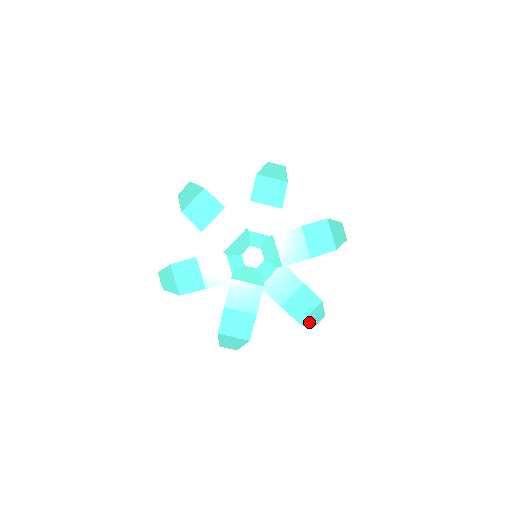
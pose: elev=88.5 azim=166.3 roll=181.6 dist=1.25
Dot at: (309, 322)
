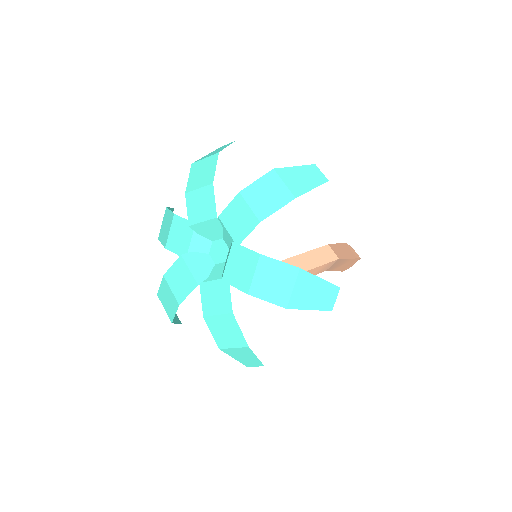
Dot at: (236, 356)
